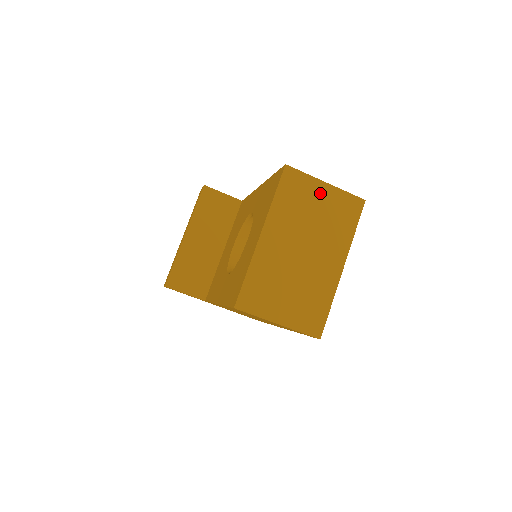
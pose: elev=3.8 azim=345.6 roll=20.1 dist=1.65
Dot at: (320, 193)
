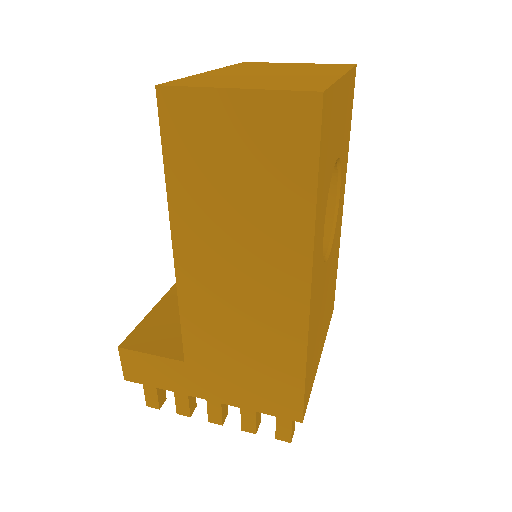
Dot at: occluded
